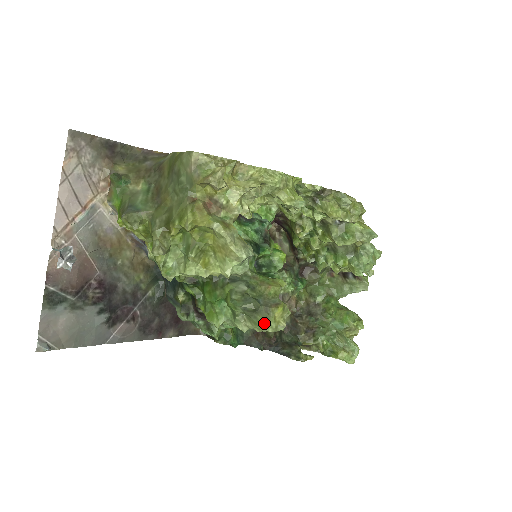
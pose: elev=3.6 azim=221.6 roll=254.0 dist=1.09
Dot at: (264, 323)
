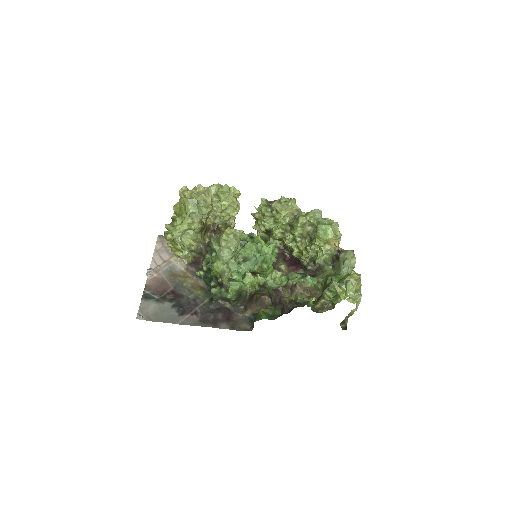
Dot at: (221, 237)
